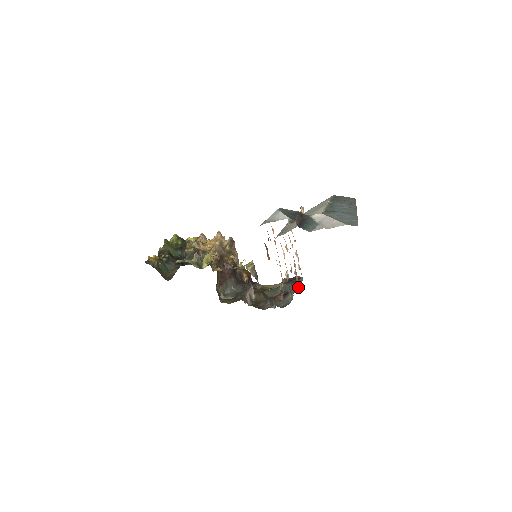
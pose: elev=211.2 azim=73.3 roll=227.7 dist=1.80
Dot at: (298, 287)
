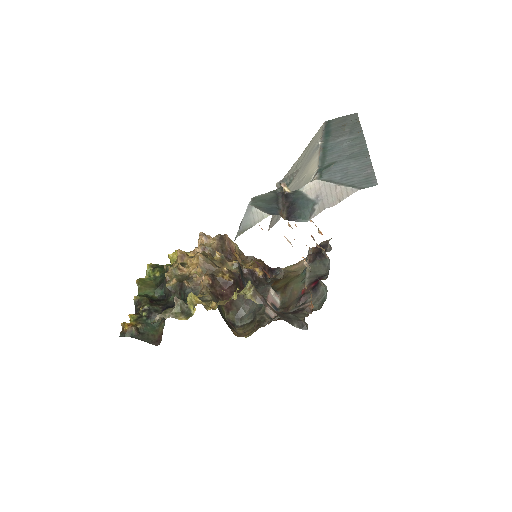
Dot at: (329, 262)
